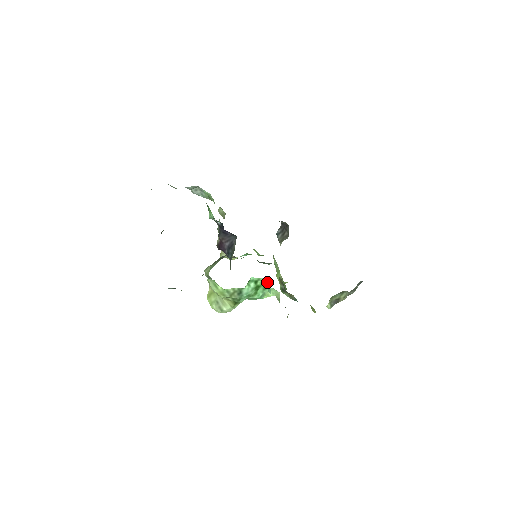
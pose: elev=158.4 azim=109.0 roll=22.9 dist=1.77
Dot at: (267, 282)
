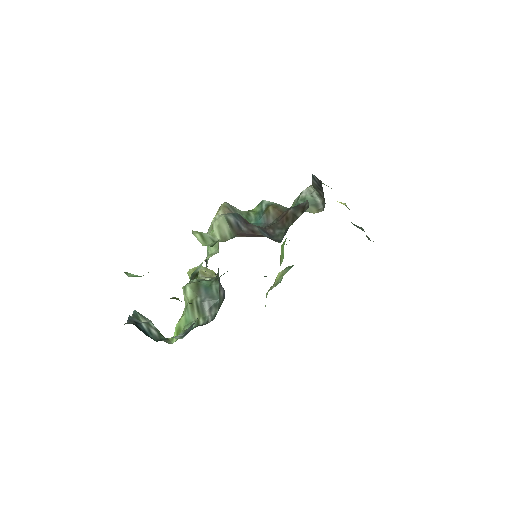
Dot at: occluded
